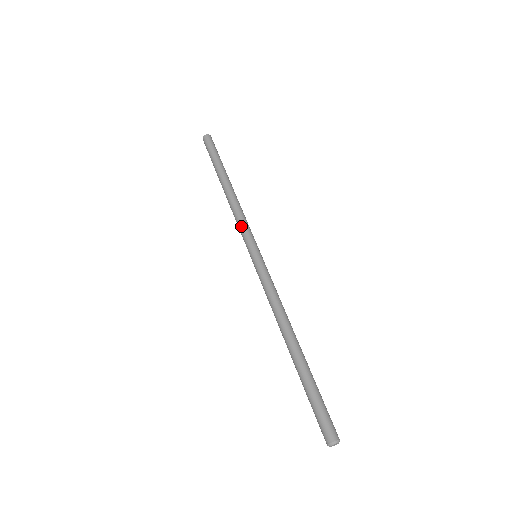
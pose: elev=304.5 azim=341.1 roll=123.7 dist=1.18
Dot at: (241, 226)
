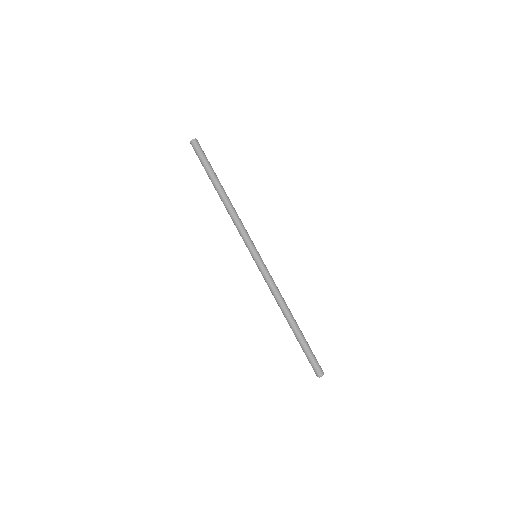
Dot at: (240, 234)
